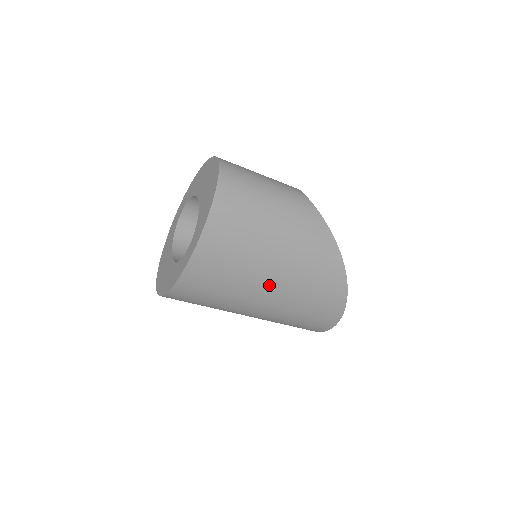
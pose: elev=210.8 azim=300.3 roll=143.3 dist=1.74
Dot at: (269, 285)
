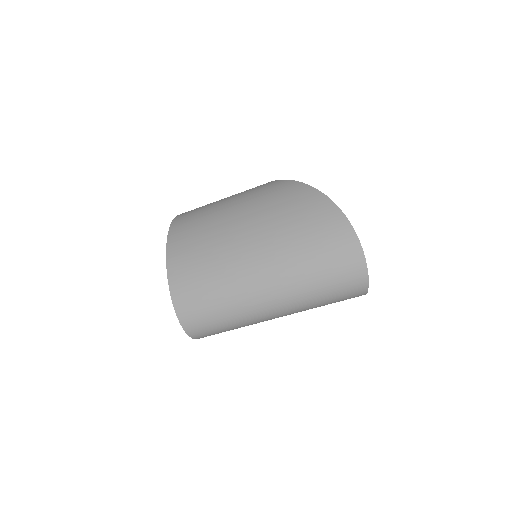
Dot at: (240, 233)
